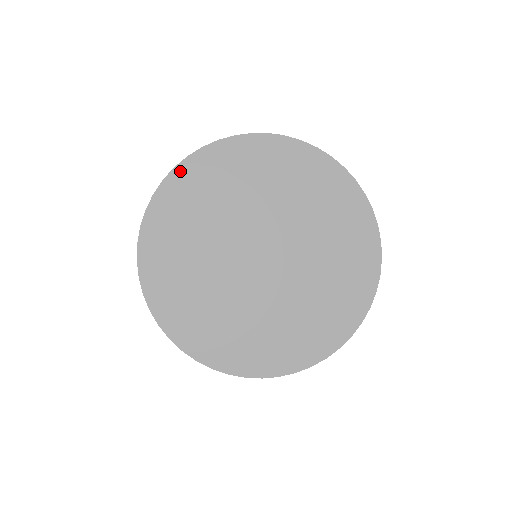
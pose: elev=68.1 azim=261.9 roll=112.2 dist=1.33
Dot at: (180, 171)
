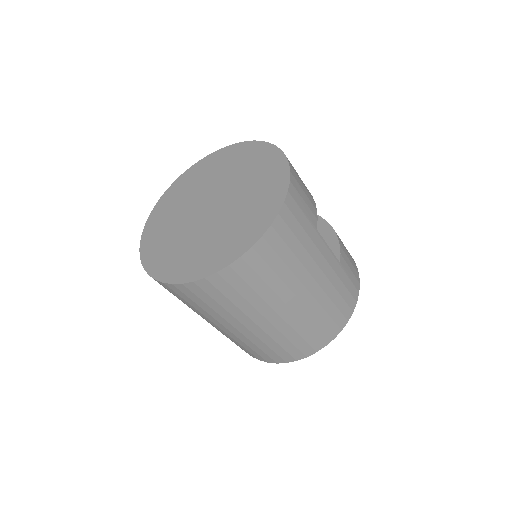
Dot at: (146, 230)
